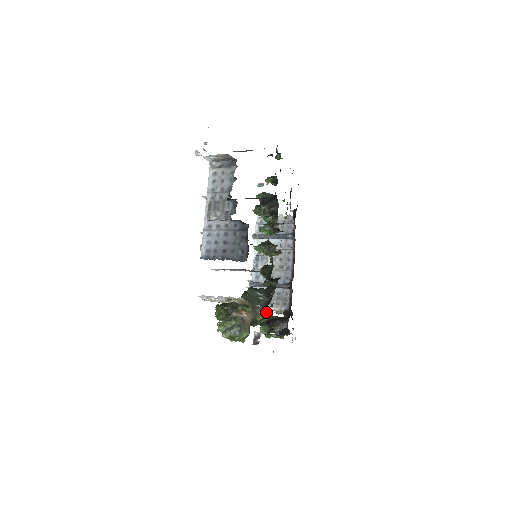
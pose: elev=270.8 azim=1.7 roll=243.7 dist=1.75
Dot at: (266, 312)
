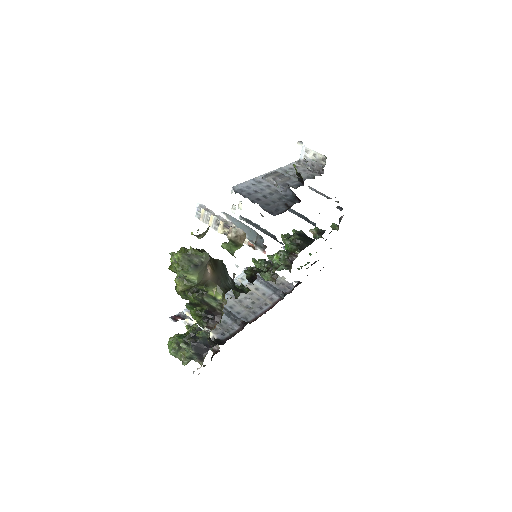
Dot at: (226, 292)
